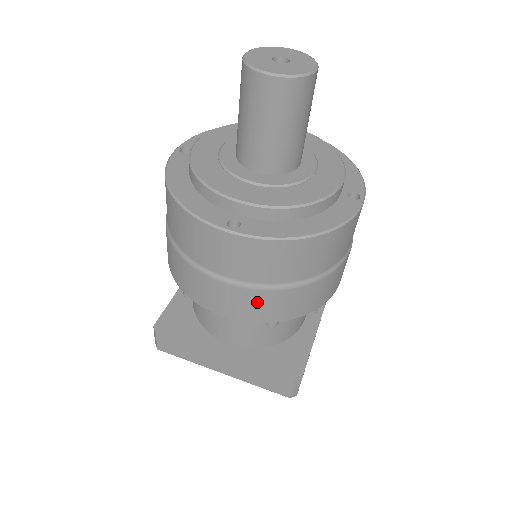
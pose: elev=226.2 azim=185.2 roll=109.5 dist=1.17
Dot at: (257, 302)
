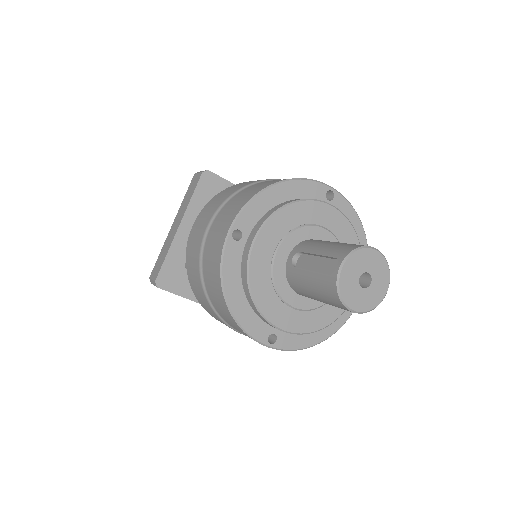
Dot at: occluded
